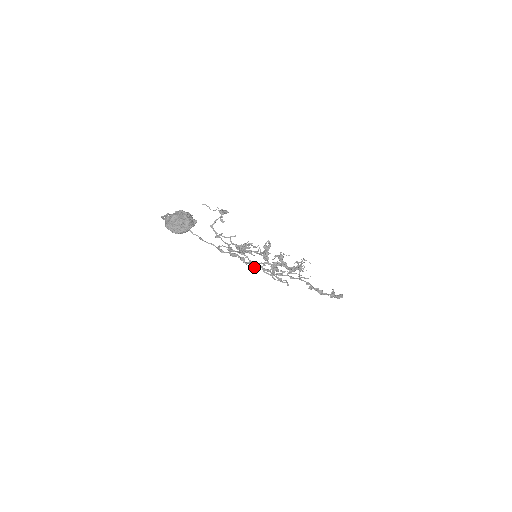
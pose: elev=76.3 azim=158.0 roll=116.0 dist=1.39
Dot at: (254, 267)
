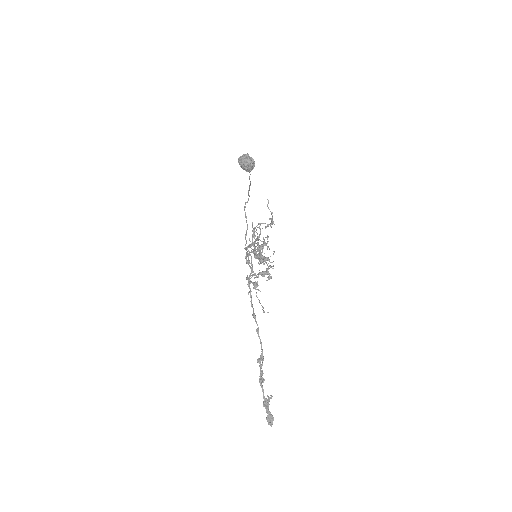
Dot at: (248, 285)
